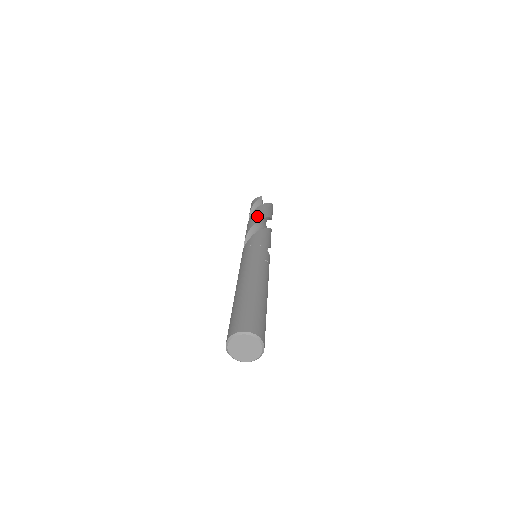
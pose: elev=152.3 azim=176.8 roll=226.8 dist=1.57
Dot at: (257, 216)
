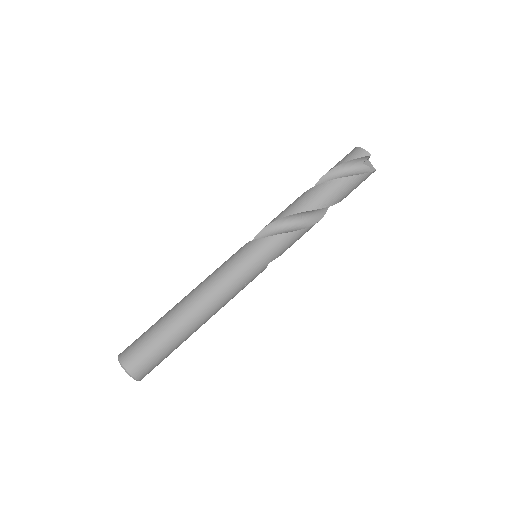
Dot at: (316, 200)
